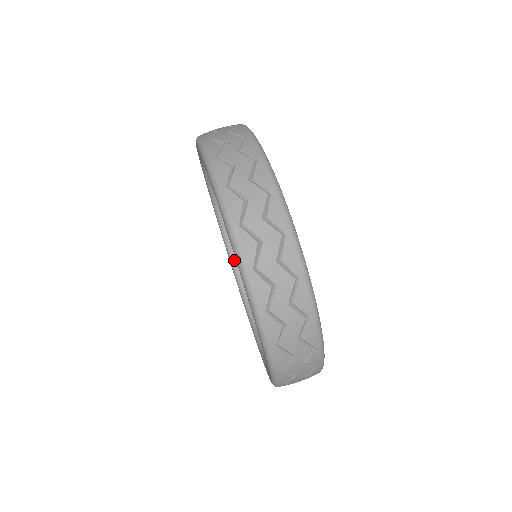
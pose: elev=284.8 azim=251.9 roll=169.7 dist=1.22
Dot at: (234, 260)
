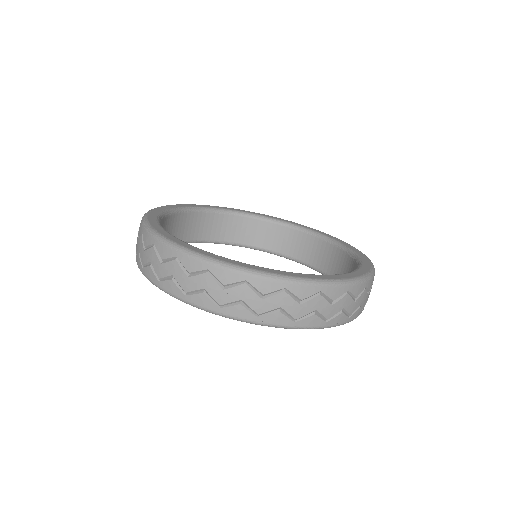
Dot at: (194, 241)
